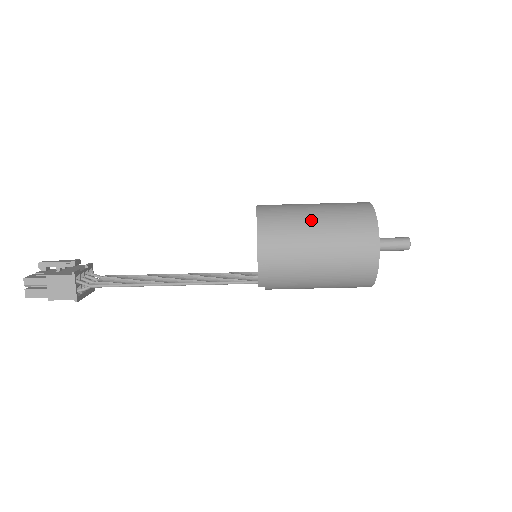
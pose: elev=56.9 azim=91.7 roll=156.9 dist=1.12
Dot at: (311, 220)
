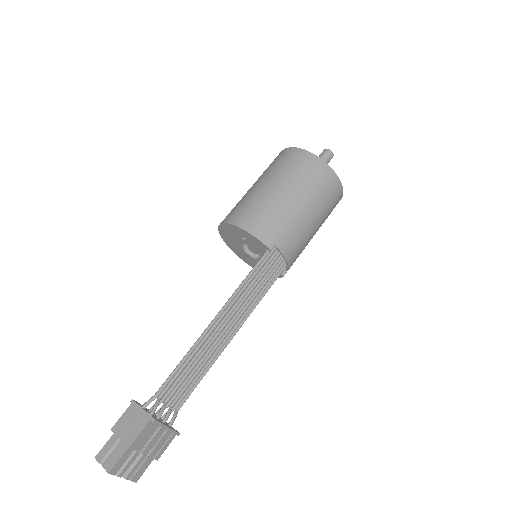
Dot at: (249, 189)
